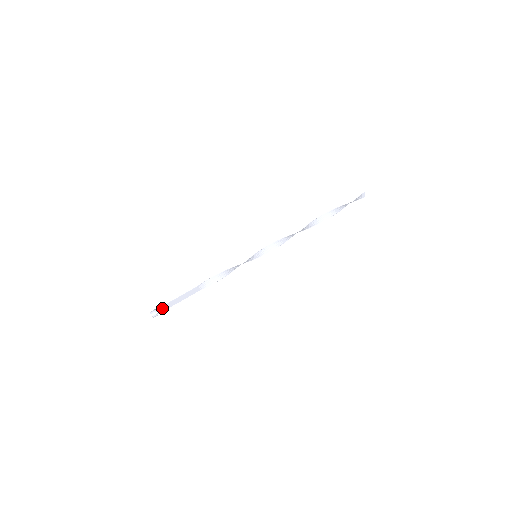
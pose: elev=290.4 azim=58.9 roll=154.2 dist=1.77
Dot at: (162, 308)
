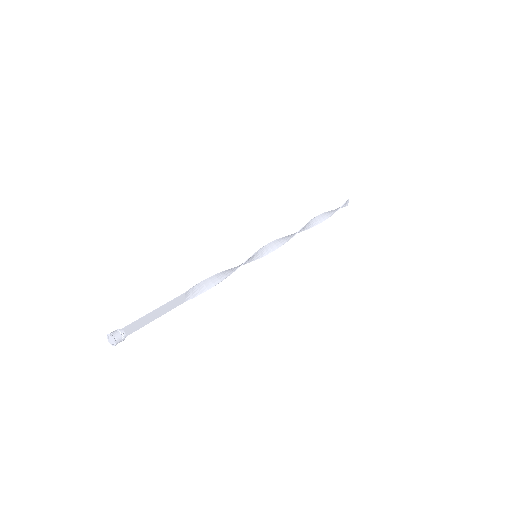
Dot at: (130, 327)
